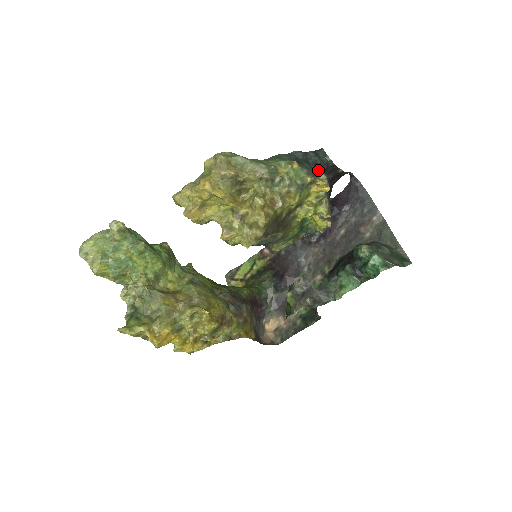
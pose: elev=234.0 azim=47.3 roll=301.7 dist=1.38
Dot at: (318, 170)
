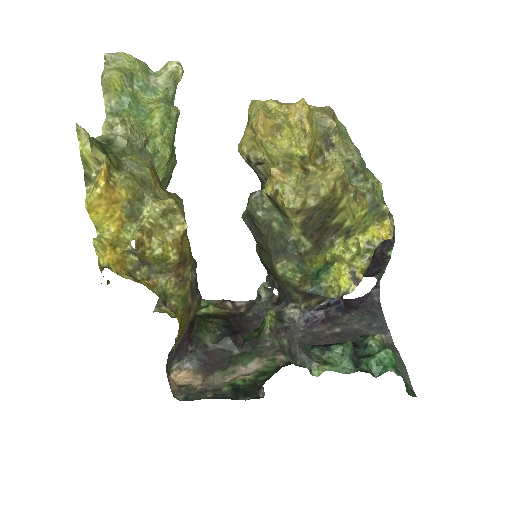
Dot at: (391, 214)
